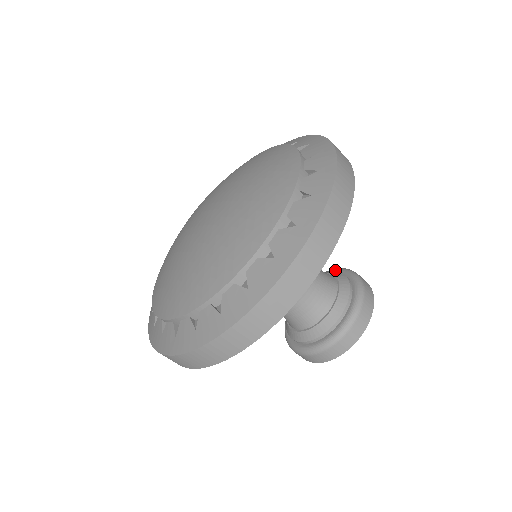
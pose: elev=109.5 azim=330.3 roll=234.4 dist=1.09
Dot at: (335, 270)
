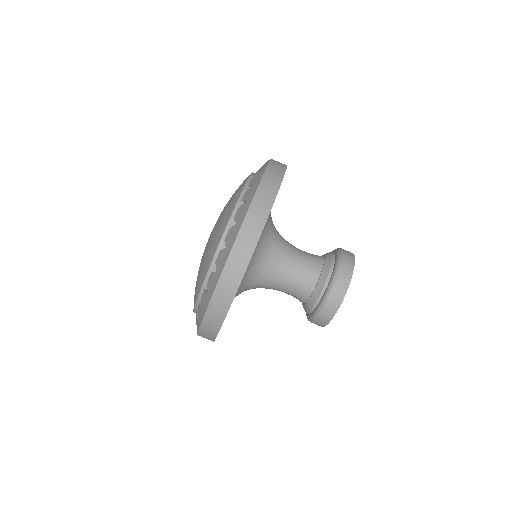
Dot at: (334, 251)
